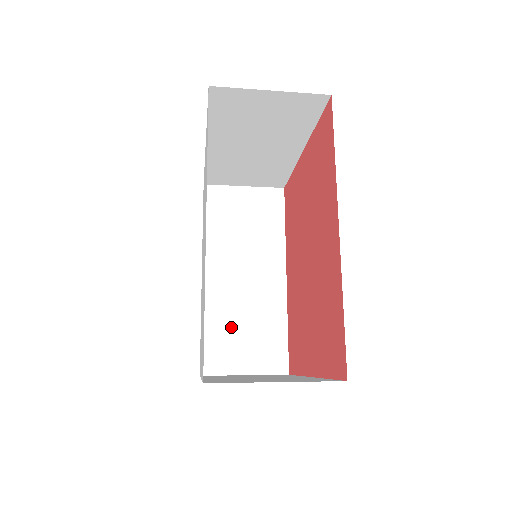
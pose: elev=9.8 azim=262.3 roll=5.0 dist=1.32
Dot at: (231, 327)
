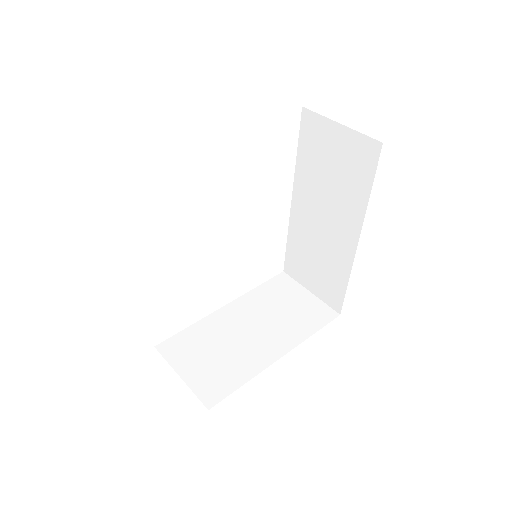
Dot at: (306, 254)
